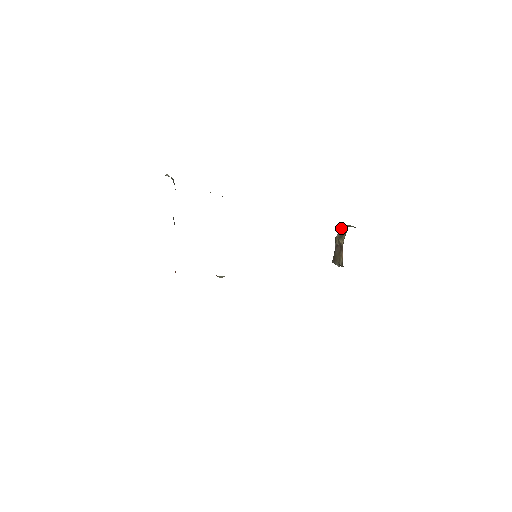
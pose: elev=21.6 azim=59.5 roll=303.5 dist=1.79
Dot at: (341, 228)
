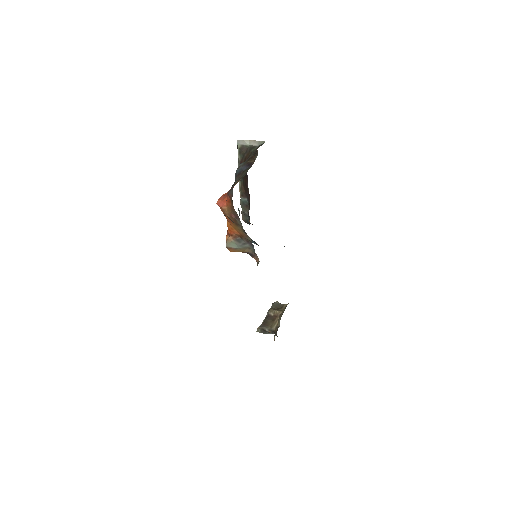
Dot at: (277, 304)
